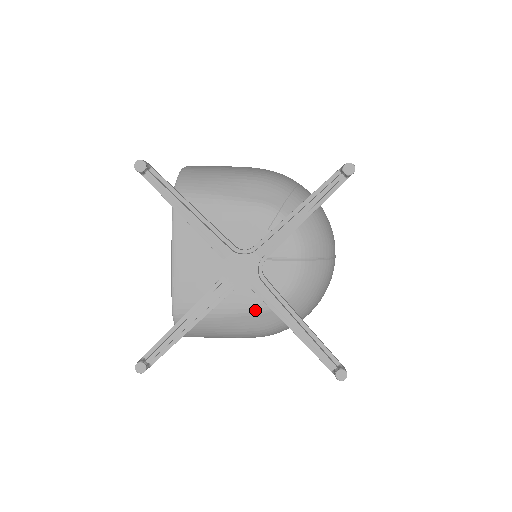
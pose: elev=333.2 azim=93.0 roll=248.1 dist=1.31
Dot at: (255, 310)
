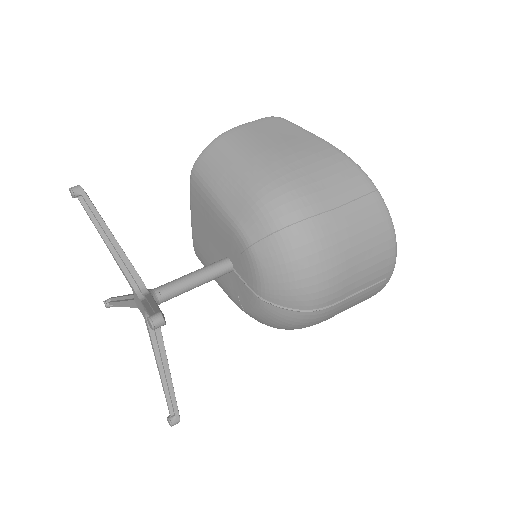
Dot at: (232, 300)
